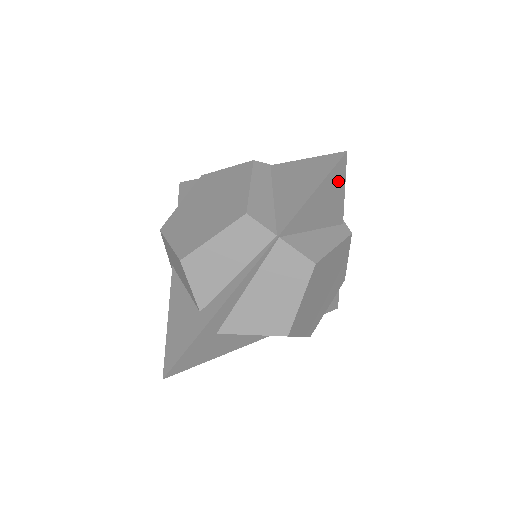
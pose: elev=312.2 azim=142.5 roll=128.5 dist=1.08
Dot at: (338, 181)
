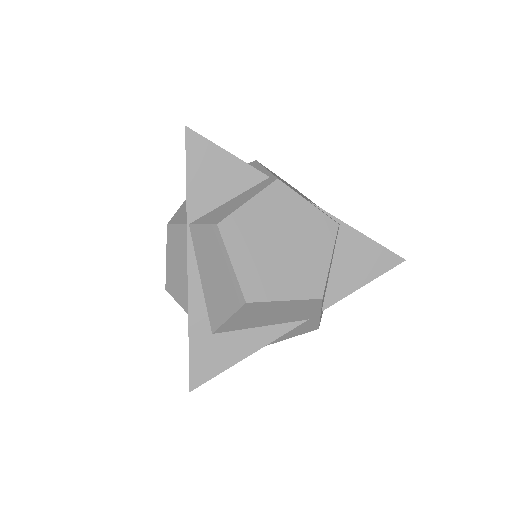
Dot at: (207, 150)
